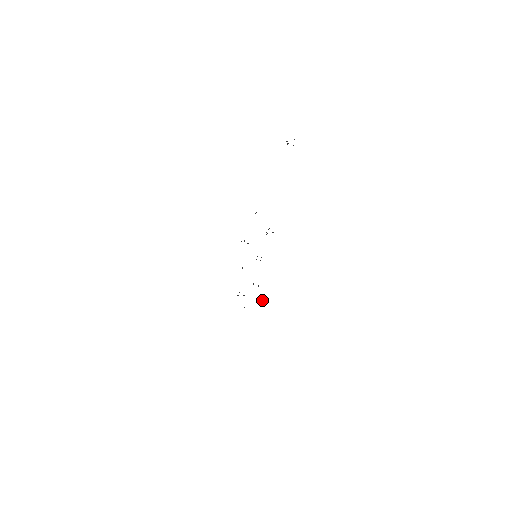
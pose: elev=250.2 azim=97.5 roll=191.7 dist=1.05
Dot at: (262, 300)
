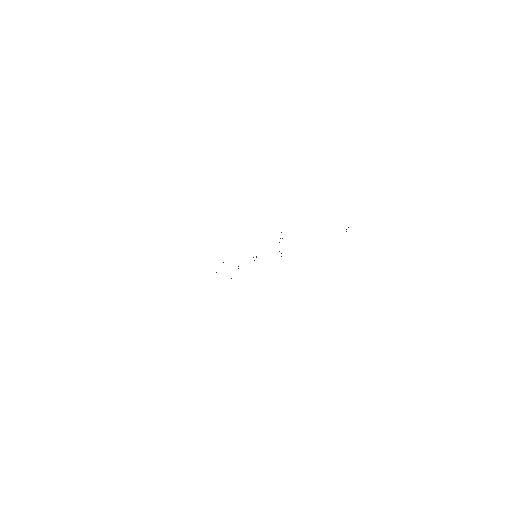
Dot at: occluded
